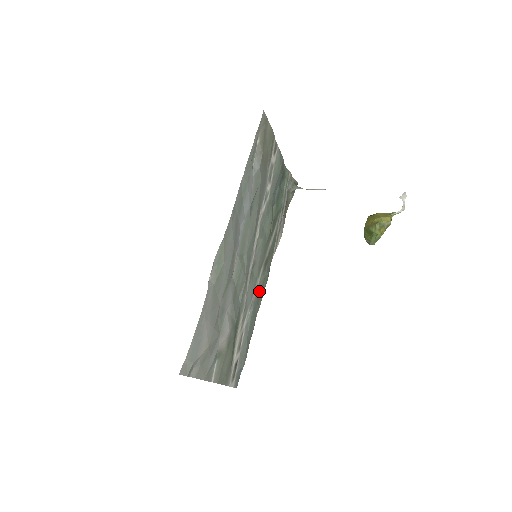
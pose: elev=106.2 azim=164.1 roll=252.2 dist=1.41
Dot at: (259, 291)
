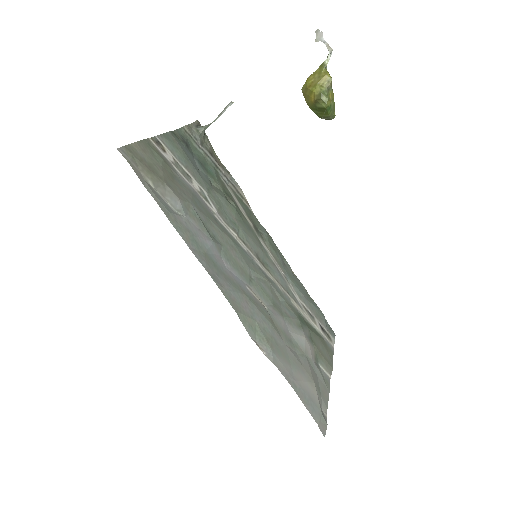
Dot at: (277, 258)
